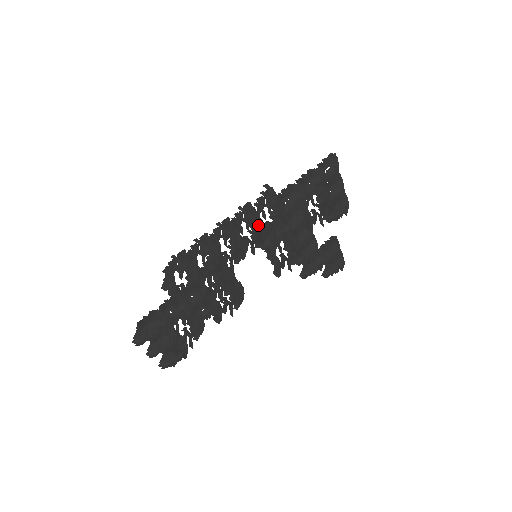
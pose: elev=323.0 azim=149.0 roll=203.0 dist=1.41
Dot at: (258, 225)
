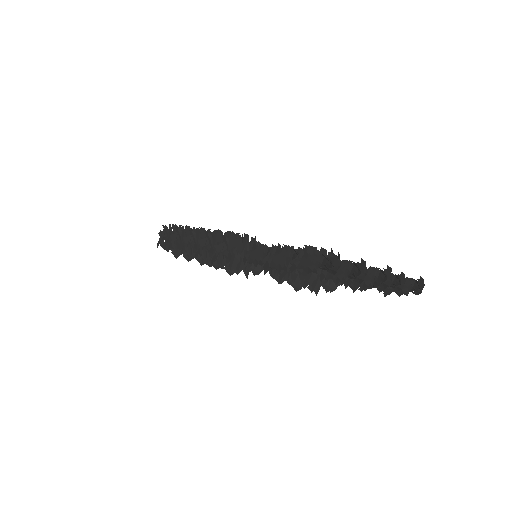
Dot at: occluded
